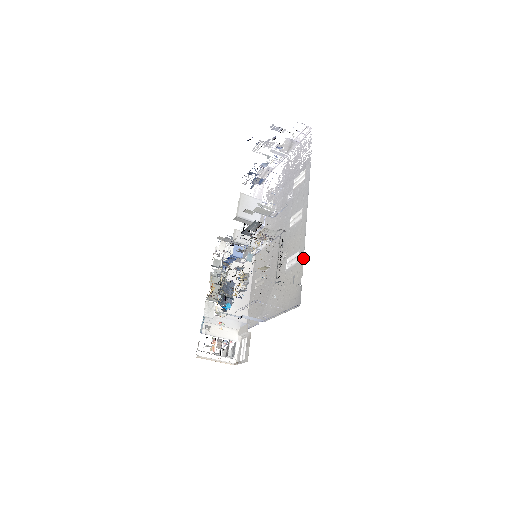
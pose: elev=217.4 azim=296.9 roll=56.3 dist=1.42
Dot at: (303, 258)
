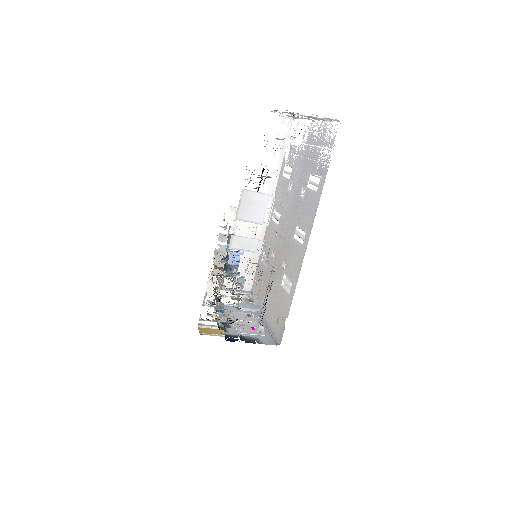
Dot at: (292, 298)
